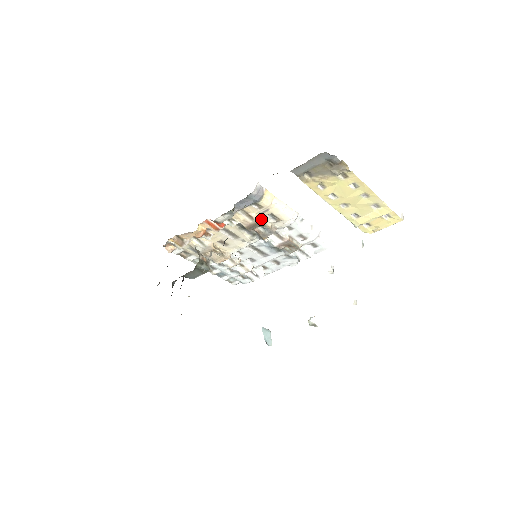
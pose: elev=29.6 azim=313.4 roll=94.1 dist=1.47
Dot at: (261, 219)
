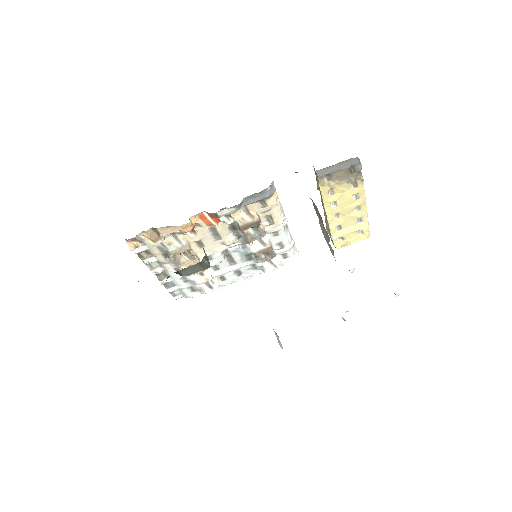
Dot at: (260, 219)
